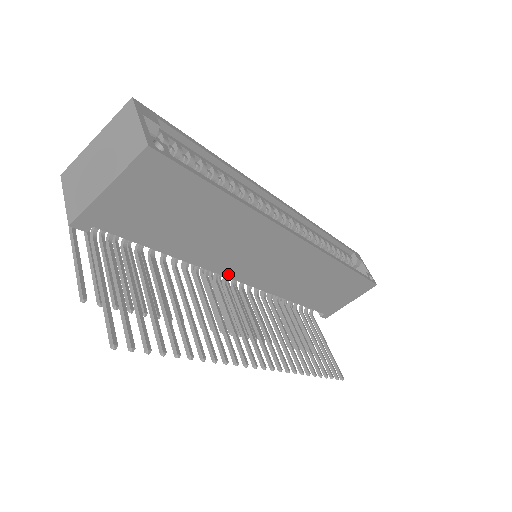
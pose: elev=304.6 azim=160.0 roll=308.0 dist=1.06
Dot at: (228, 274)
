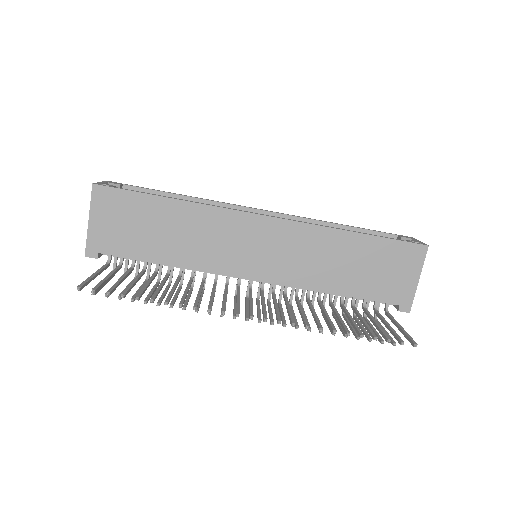
Dot at: (227, 272)
